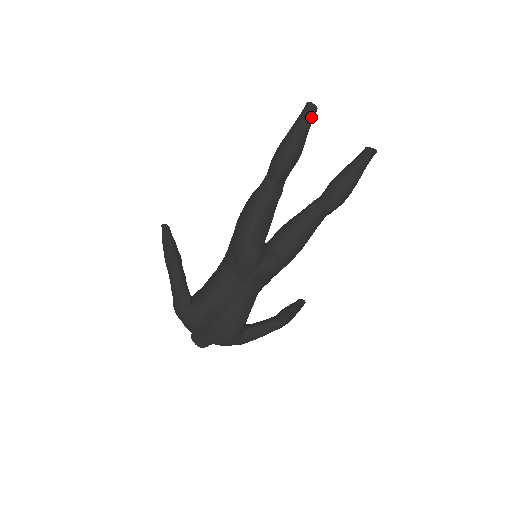
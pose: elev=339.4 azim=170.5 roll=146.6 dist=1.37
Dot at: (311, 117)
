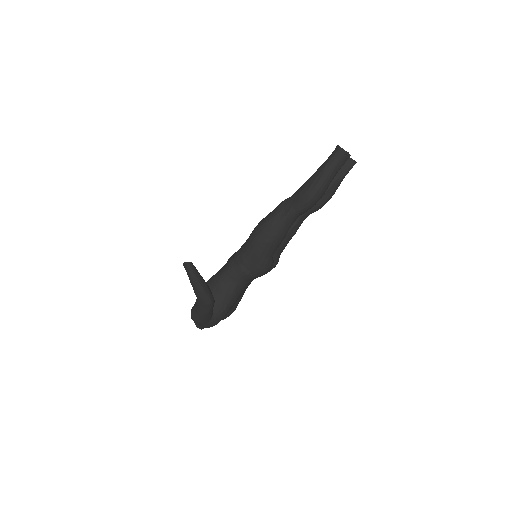
Dot at: occluded
